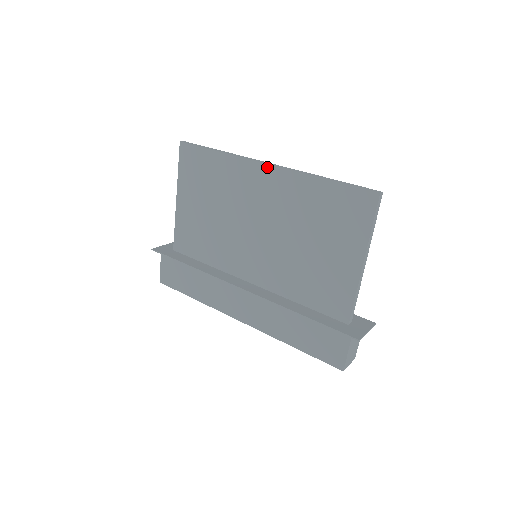
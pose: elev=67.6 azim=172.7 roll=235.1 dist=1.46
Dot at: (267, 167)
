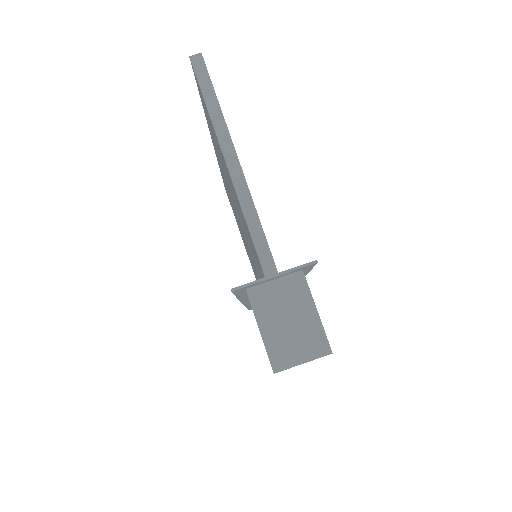
Dot at: occluded
